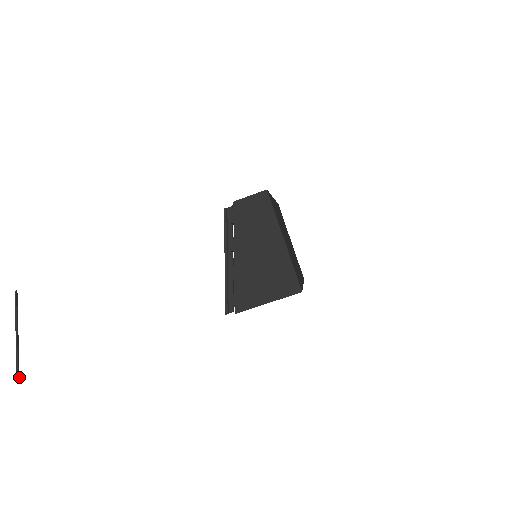
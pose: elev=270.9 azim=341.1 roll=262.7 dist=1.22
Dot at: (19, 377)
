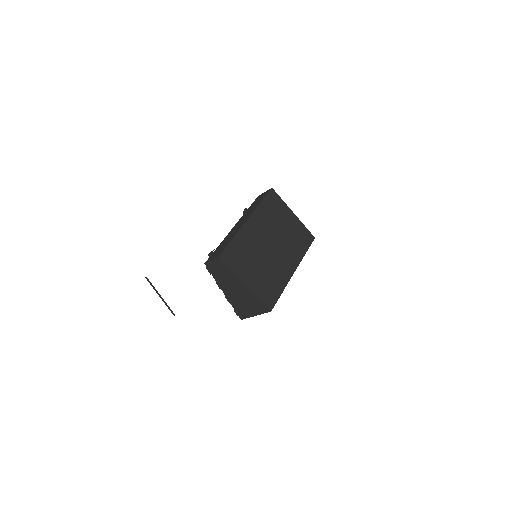
Dot at: occluded
